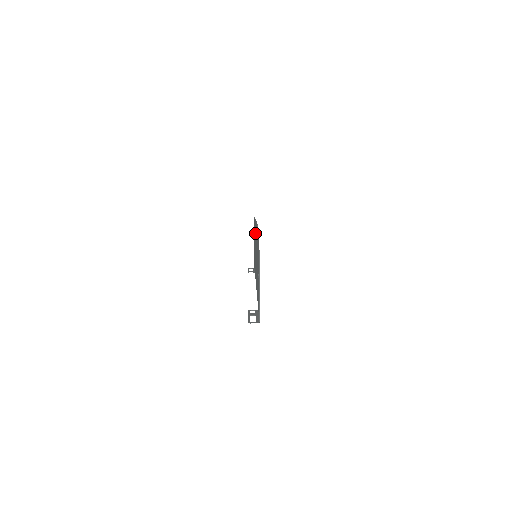
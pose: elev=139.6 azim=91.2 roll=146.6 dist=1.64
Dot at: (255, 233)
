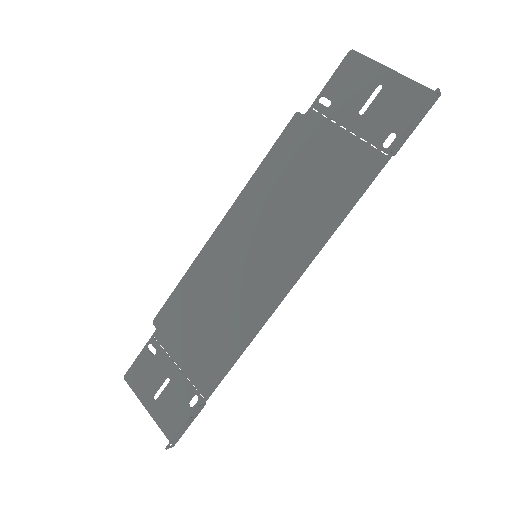
Dot at: (227, 242)
